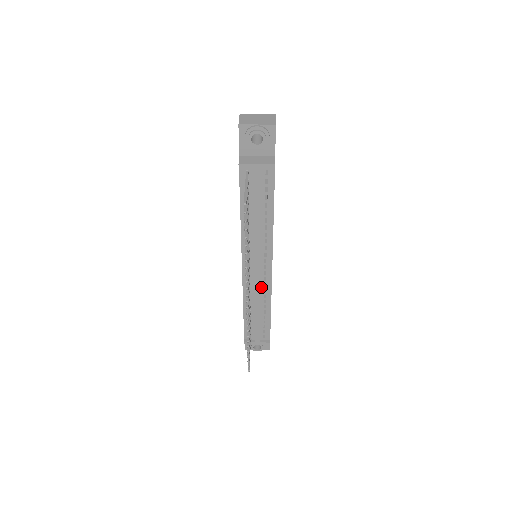
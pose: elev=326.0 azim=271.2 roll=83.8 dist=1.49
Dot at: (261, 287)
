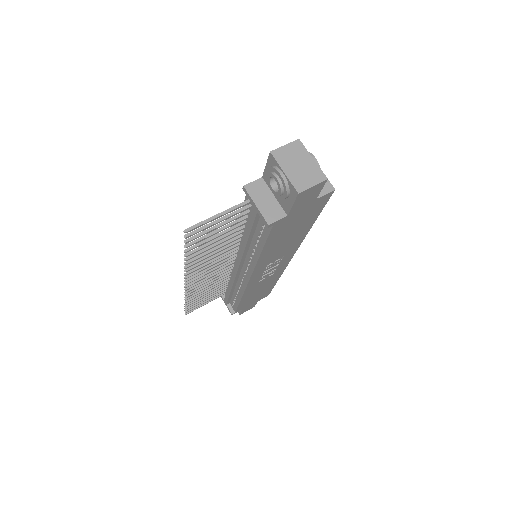
Dot at: (239, 280)
